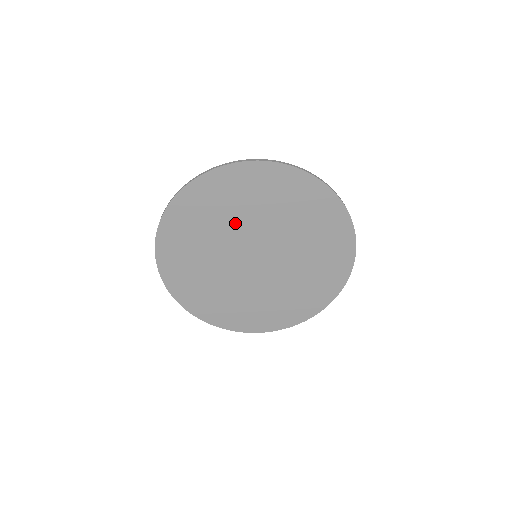
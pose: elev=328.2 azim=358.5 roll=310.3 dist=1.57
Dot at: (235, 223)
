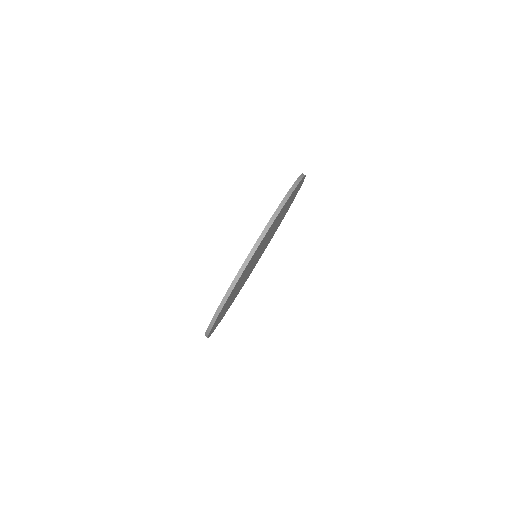
Dot at: occluded
